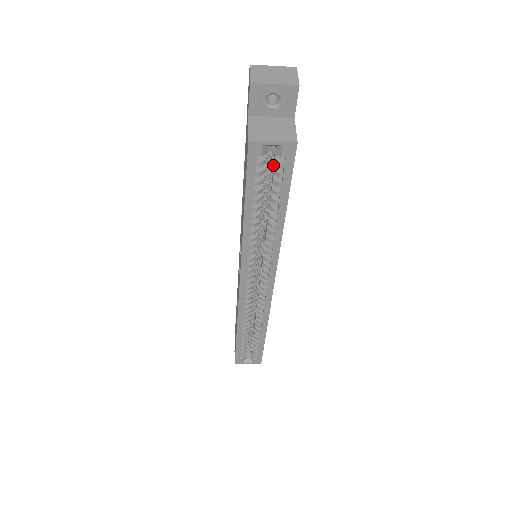
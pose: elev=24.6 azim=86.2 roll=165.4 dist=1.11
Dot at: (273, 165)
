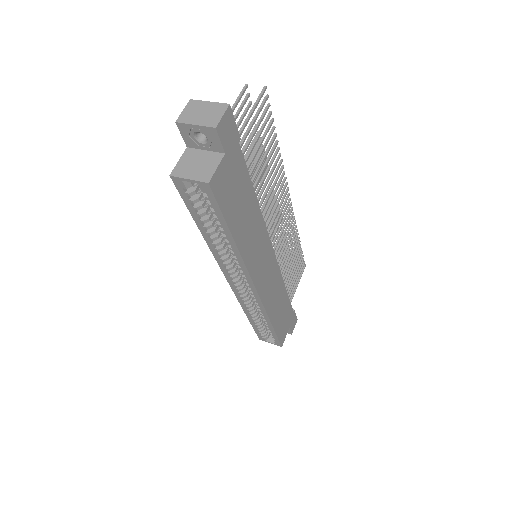
Dot at: occluded
